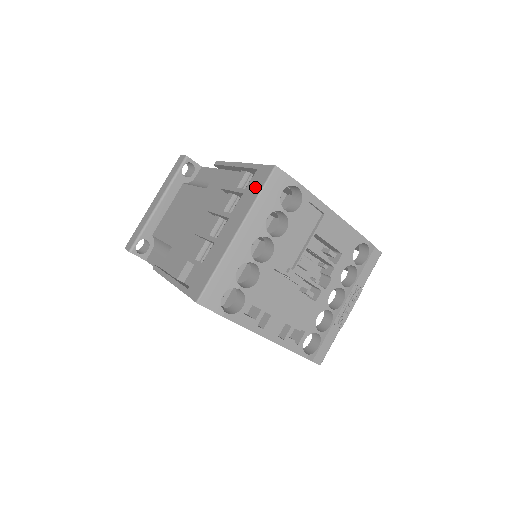
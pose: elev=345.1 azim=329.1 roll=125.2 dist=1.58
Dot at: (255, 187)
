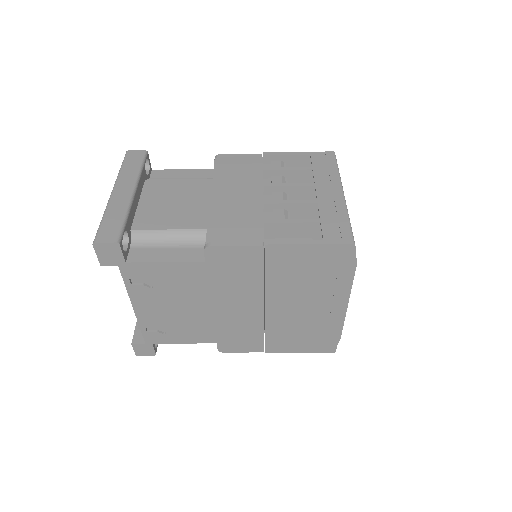
Dot at: (326, 164)
